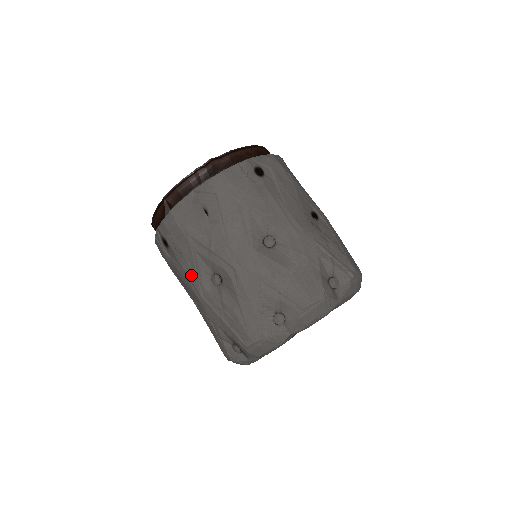
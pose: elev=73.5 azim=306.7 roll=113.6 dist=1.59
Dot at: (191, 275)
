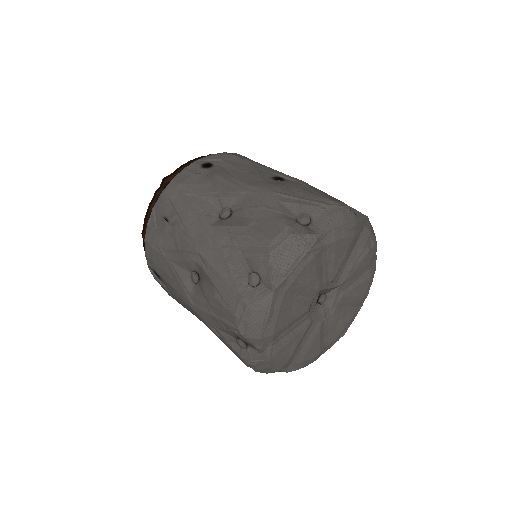
Dot at: (178, 289)
